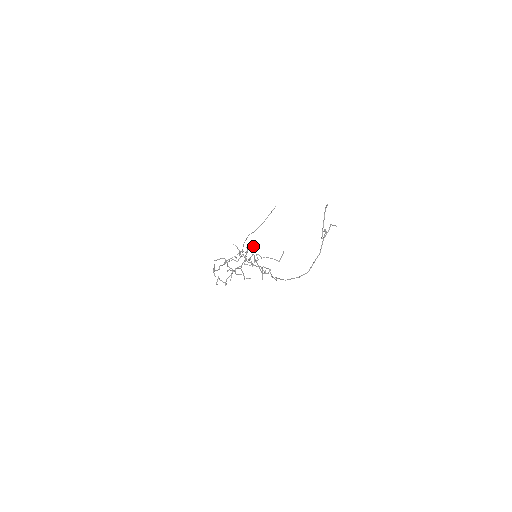
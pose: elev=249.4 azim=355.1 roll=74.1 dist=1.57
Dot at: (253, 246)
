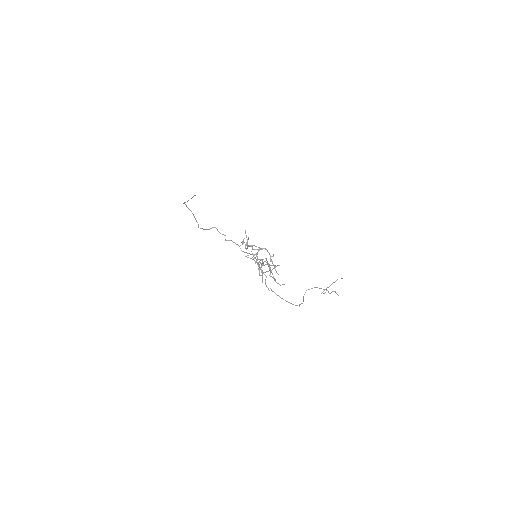
Dot at: occluded
